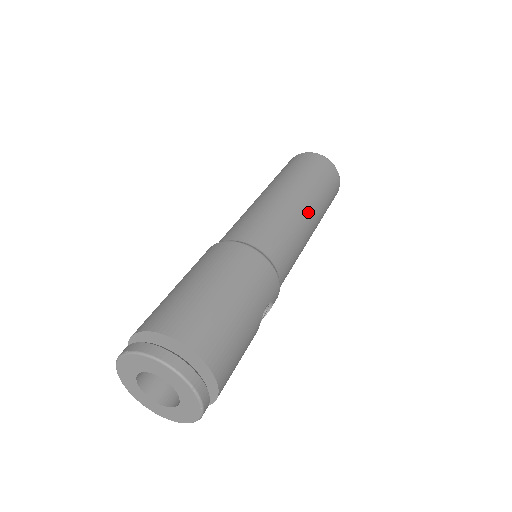
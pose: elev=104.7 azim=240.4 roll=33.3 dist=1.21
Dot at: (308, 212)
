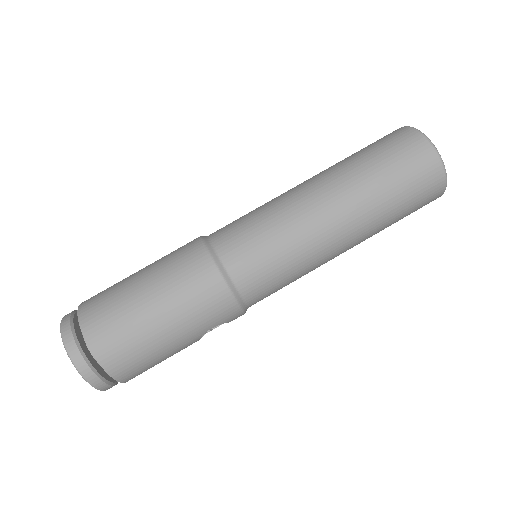
Dot at: (339, 236)
